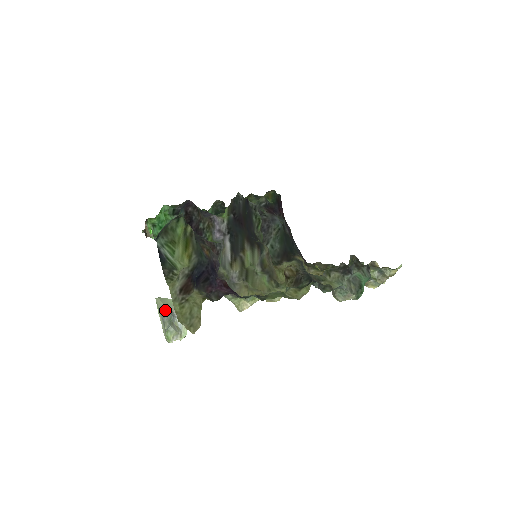
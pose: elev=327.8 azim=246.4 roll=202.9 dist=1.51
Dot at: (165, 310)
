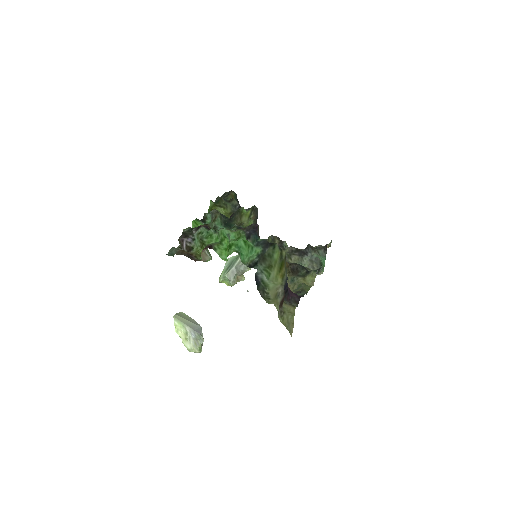
Dot at: (193, 324)
